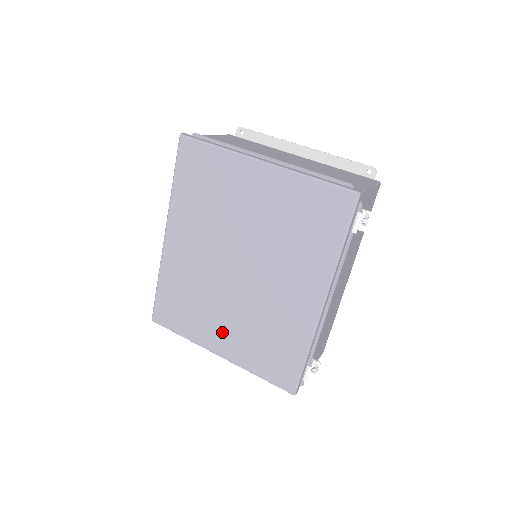
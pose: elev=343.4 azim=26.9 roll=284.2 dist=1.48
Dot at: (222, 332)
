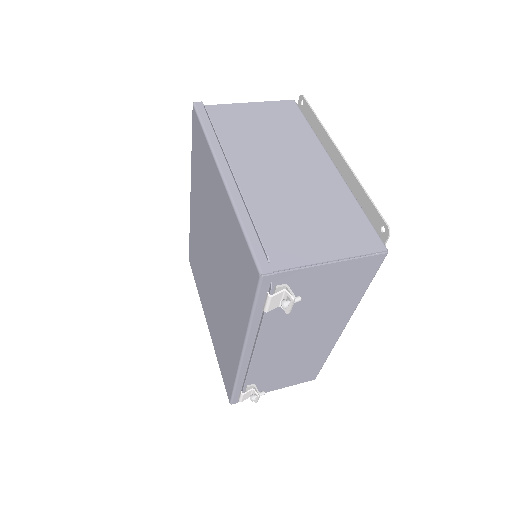
Dot at: (208, 309)
